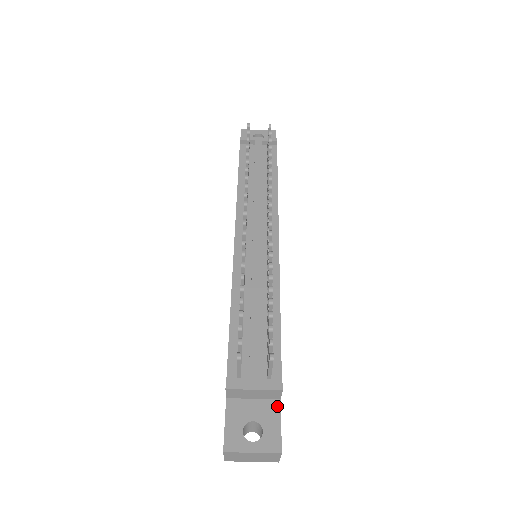
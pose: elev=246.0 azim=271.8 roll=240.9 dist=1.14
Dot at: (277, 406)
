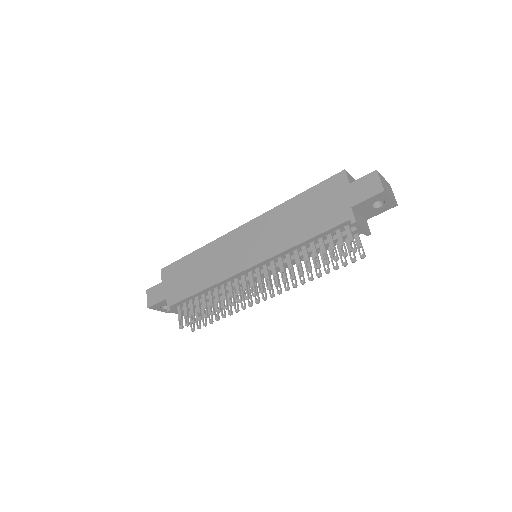
Dot at: occluded
